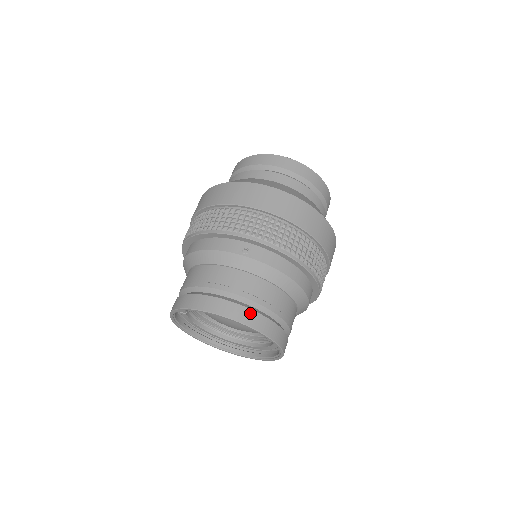
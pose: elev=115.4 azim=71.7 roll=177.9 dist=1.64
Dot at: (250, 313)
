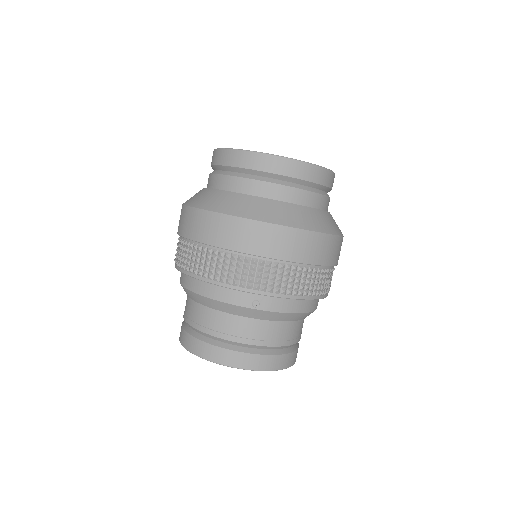
Dot at: (267, 359)
